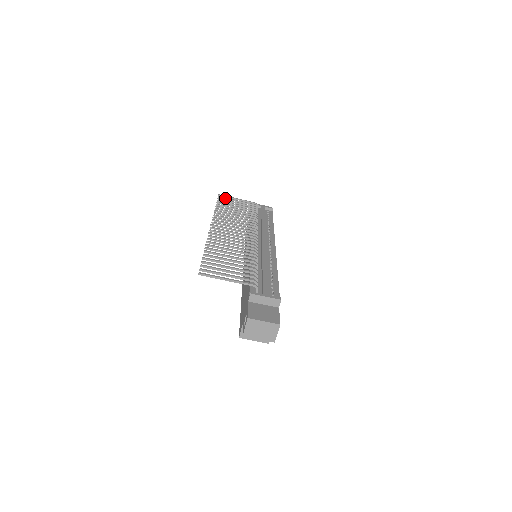
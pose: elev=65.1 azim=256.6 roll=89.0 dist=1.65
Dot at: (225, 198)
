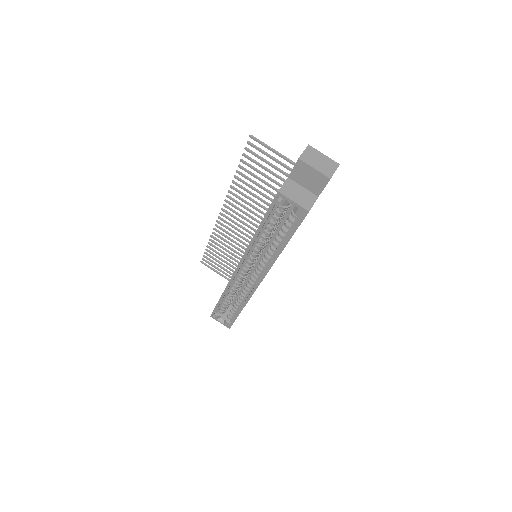
Dot at: (209, 262)
